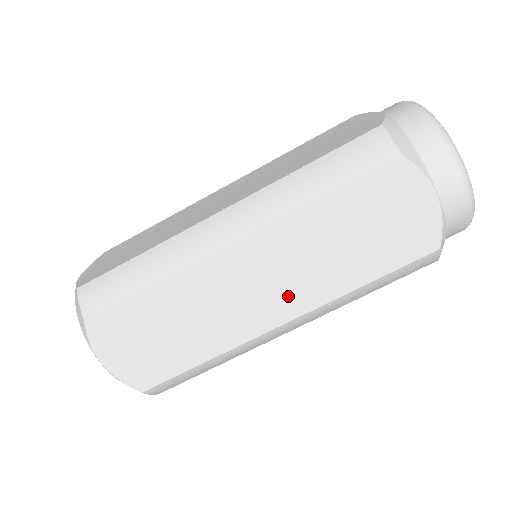
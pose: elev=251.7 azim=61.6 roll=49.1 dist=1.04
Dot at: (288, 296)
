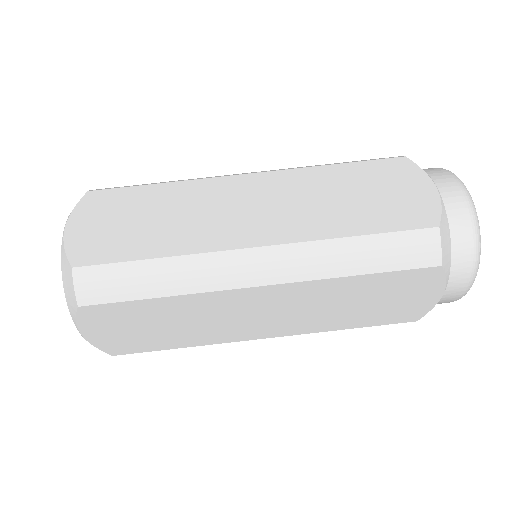
Dot at: (283, 324)
